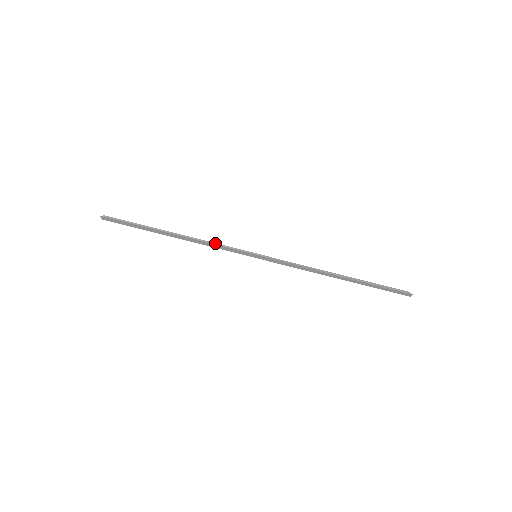
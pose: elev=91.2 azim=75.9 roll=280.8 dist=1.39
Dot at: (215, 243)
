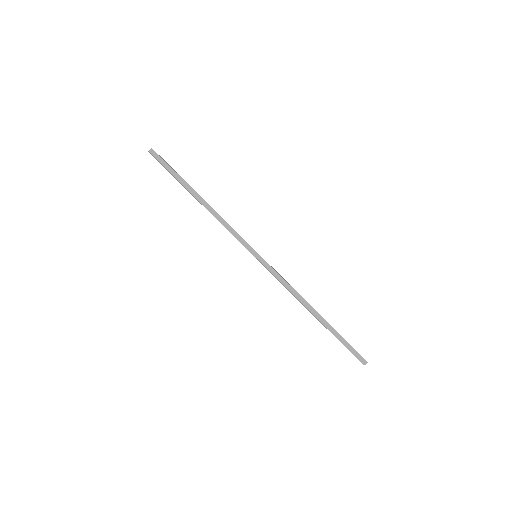
Dot at: (227, 227)
